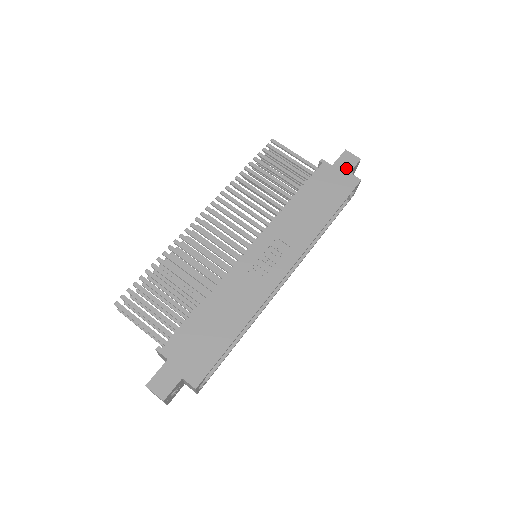
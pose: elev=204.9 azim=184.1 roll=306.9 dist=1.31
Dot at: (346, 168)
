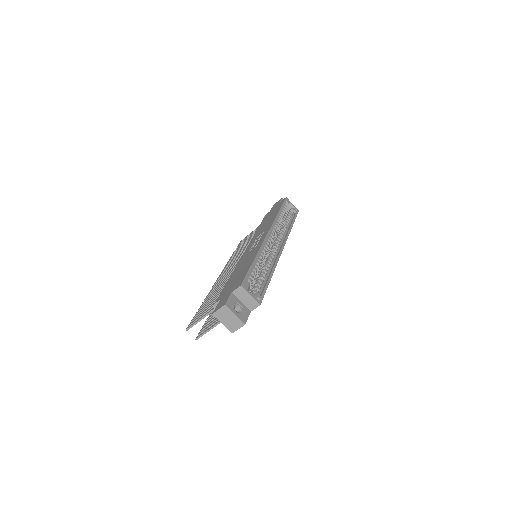
Dot at: occluded
